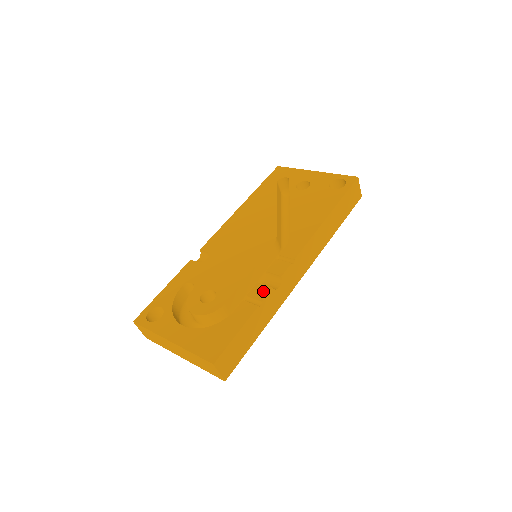
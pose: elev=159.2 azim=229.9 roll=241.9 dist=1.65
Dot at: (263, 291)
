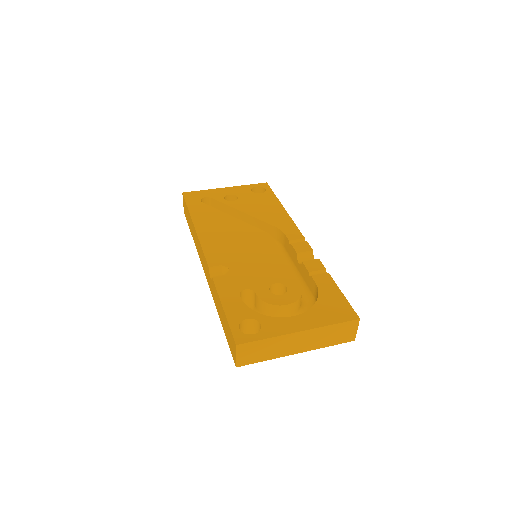
Dot at: (316, 263)
